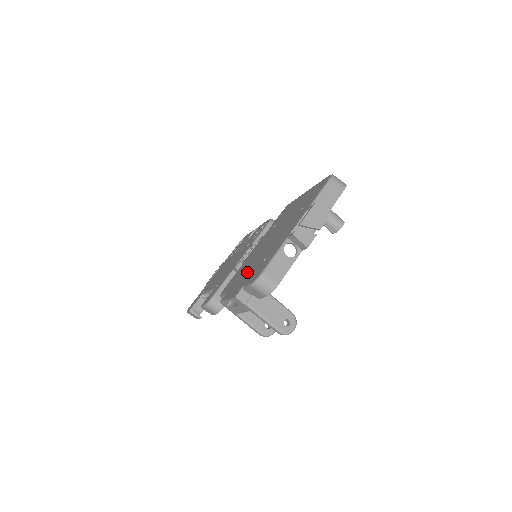
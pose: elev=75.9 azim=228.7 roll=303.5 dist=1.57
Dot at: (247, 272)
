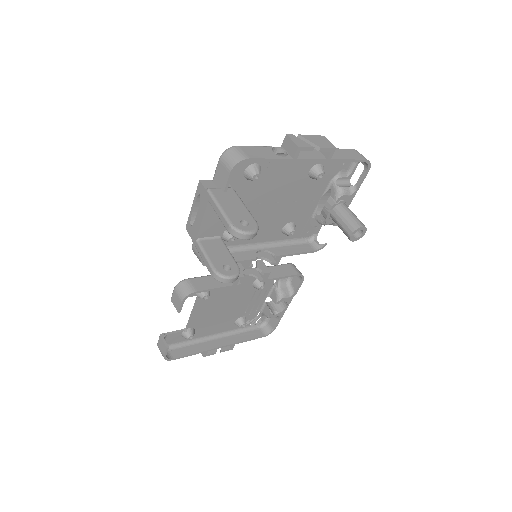
Dot at: occluded
